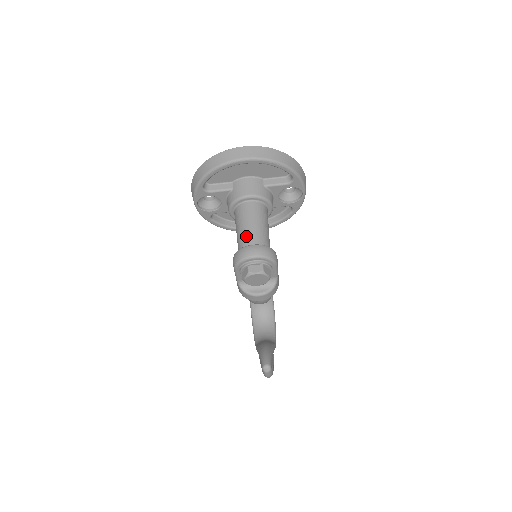
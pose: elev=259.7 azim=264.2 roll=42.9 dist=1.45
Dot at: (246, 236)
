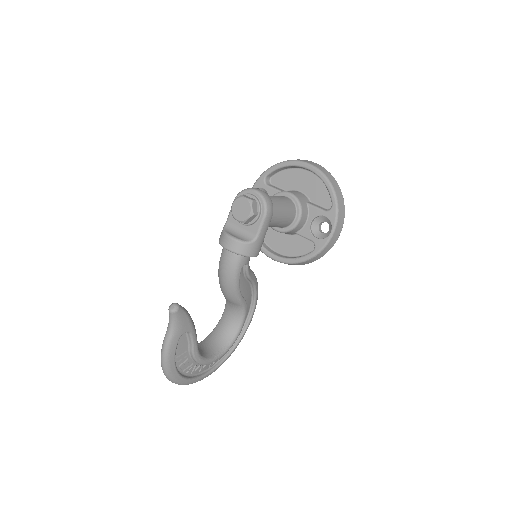
Dot at: occluded
